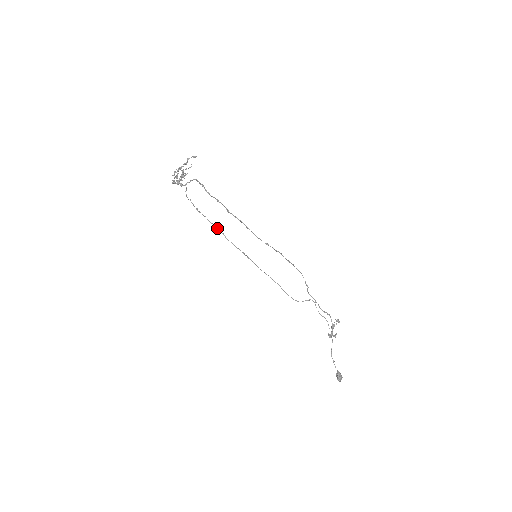
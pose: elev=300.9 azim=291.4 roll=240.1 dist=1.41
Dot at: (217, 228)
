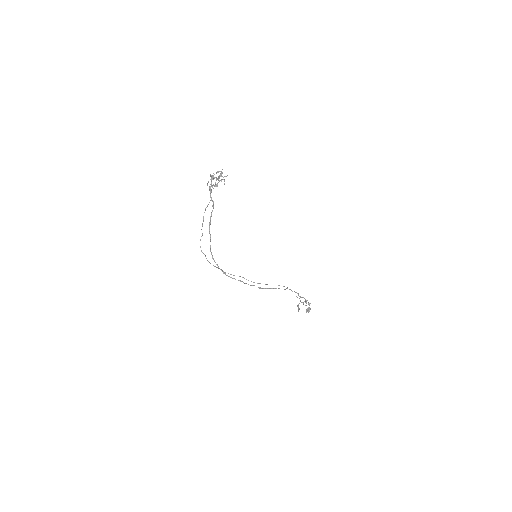
Dot at: occluded
